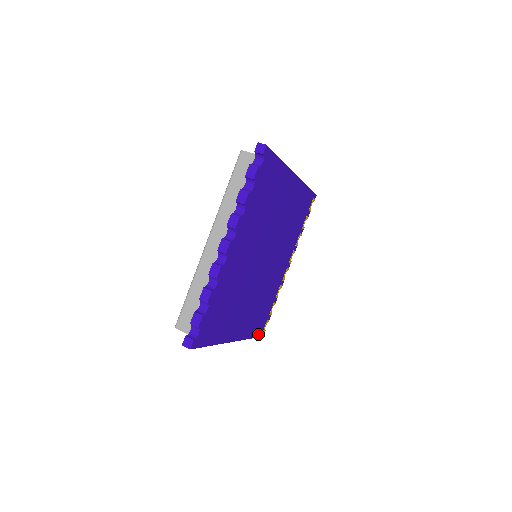
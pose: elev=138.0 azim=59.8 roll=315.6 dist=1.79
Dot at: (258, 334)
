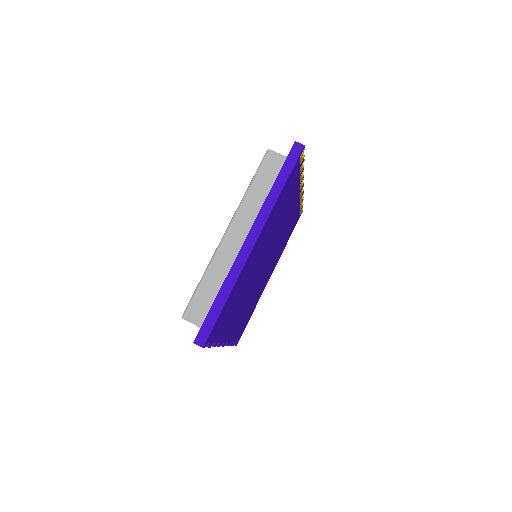
Dot at: (295, 224)
